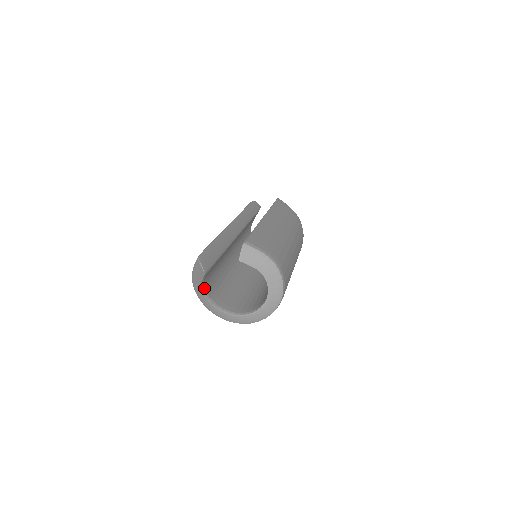
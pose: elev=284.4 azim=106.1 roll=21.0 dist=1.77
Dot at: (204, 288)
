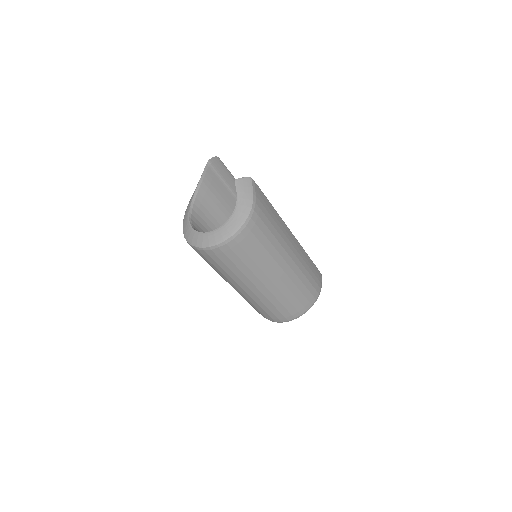
Dot at: (199, 189)
